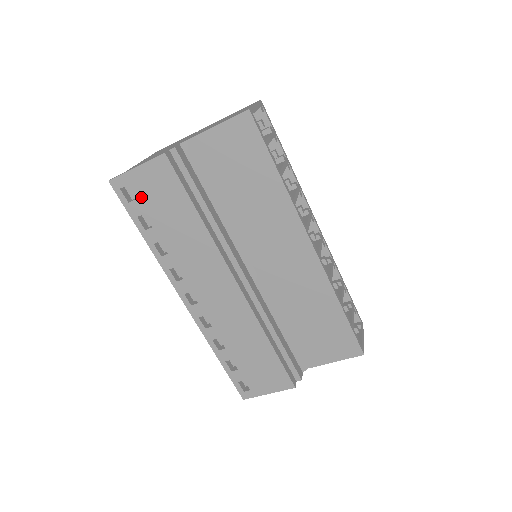
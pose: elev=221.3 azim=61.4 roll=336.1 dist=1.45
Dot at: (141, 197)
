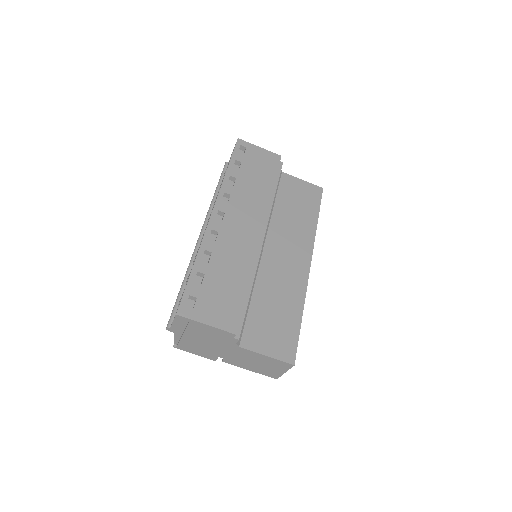
Dot at: (248, 156)
